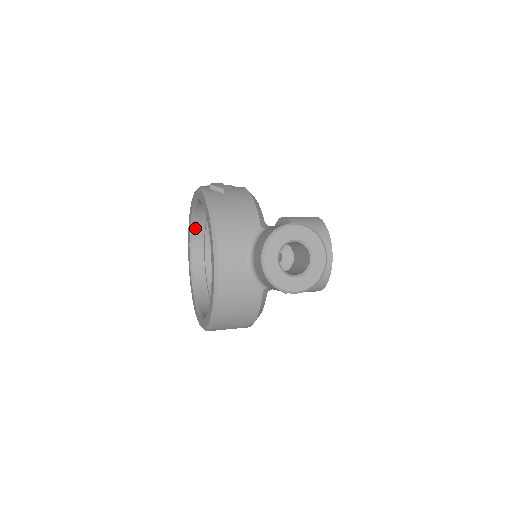
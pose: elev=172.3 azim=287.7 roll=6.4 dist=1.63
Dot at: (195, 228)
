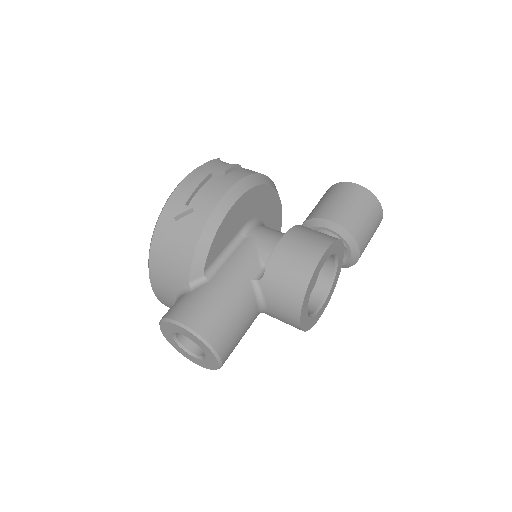
Dot at: occluded
